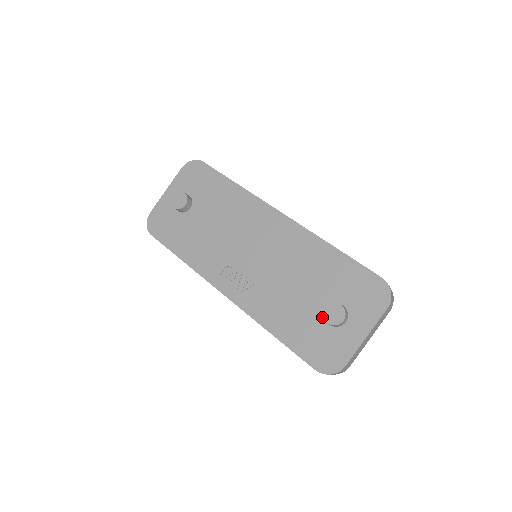
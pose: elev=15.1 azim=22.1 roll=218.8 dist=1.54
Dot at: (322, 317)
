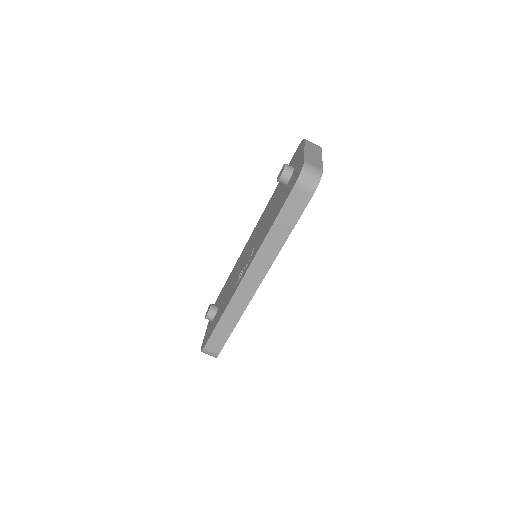
Dot at: (285, 188)
